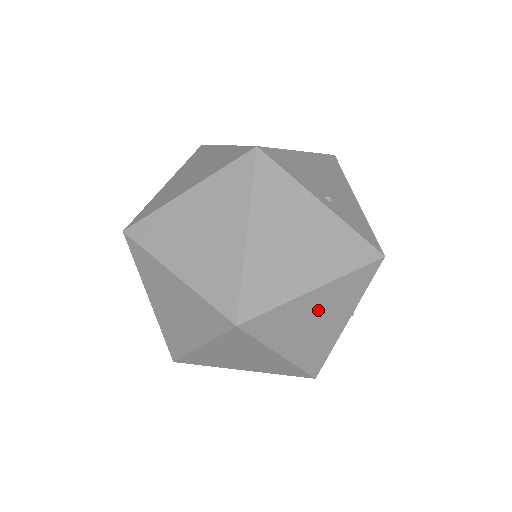
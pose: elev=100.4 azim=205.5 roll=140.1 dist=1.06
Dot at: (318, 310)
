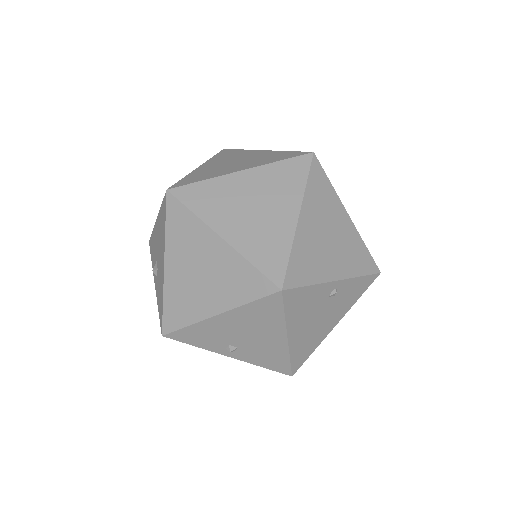
Dot at: occluded
